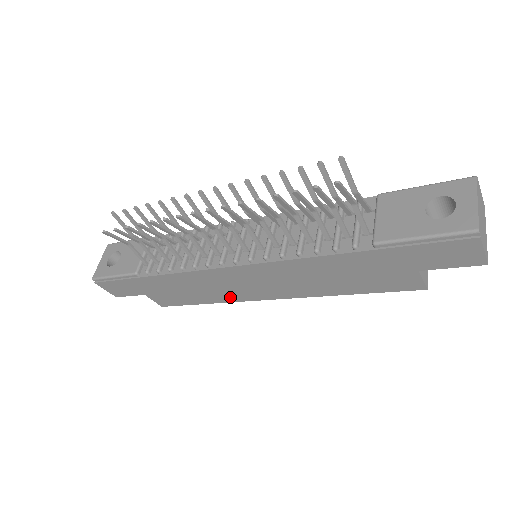
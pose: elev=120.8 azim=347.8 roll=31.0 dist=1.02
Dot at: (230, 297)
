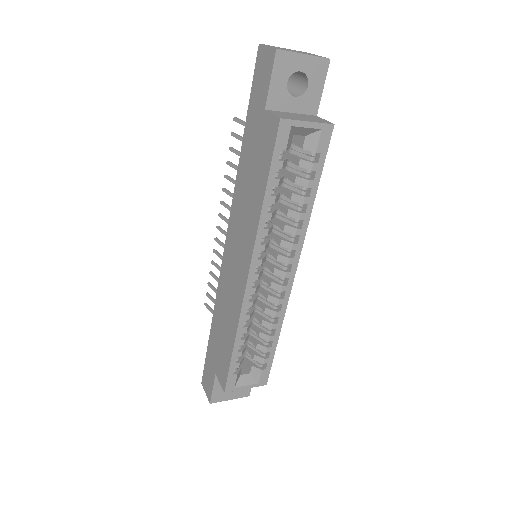
Dot at: (237, 308)
